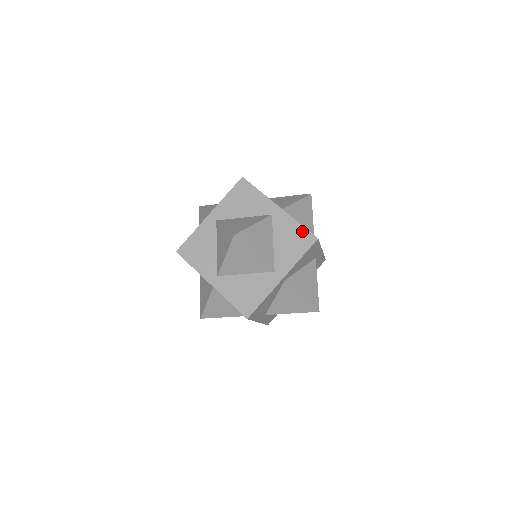
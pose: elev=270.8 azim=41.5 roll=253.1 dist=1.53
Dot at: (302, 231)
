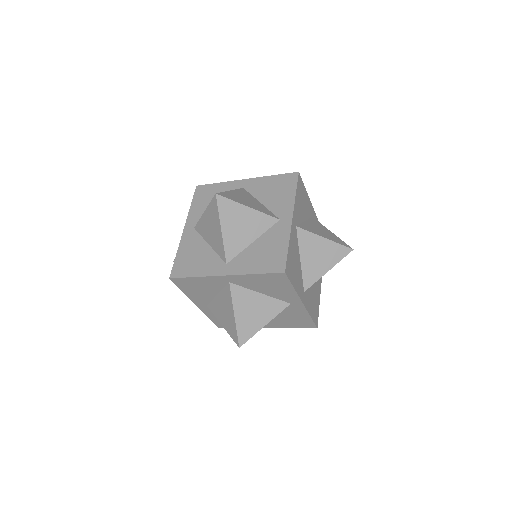
Dot at: (280, 178)
